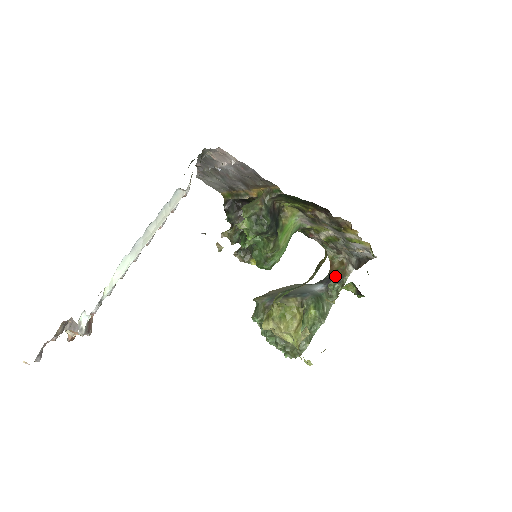
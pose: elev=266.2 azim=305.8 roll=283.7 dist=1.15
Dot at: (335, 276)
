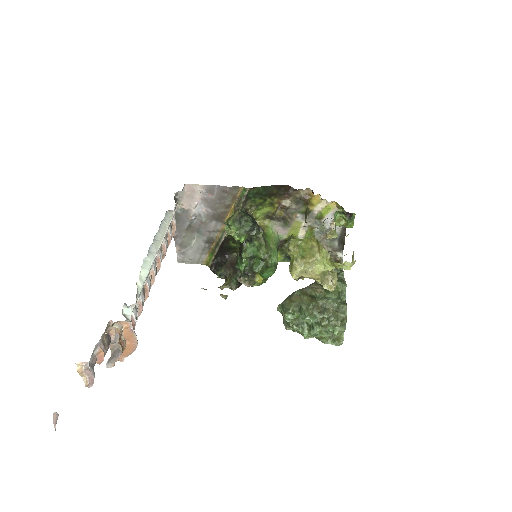
Dot at: occluded
